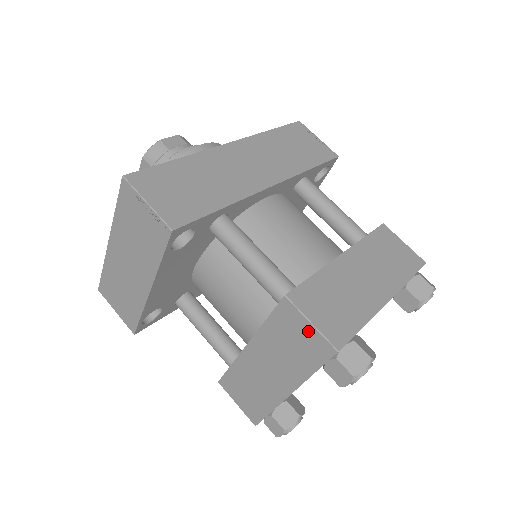
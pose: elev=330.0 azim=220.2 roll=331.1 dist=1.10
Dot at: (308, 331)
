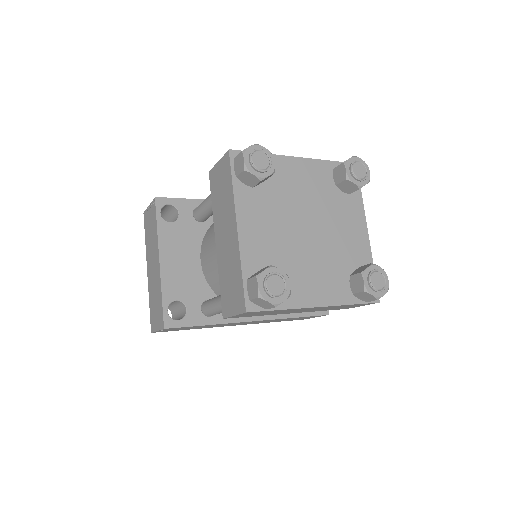
Dot at: (220, 167)
